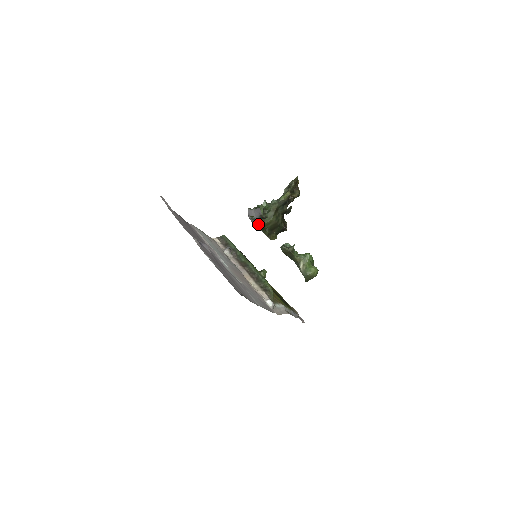
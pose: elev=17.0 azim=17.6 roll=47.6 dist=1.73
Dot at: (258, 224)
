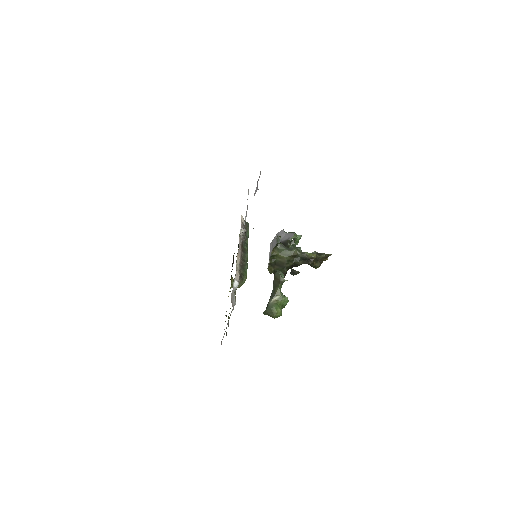
Dot at: (274, 249)
